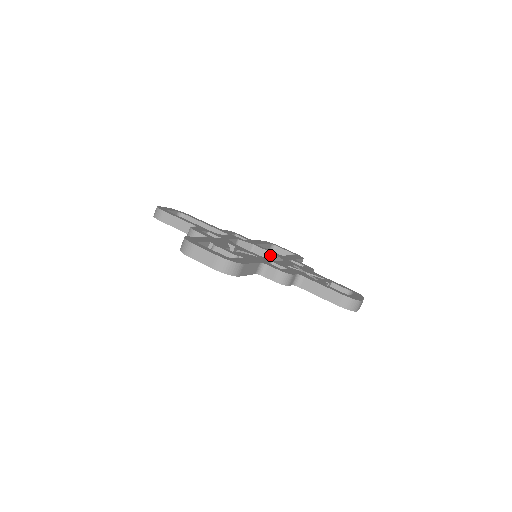
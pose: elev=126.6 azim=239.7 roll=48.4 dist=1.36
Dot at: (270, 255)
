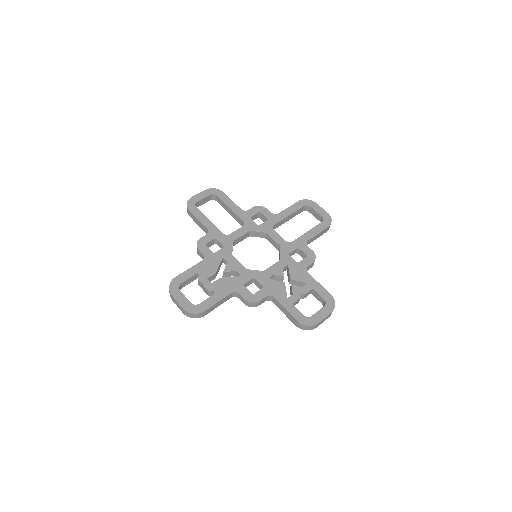
Dot at: (277, 245)
